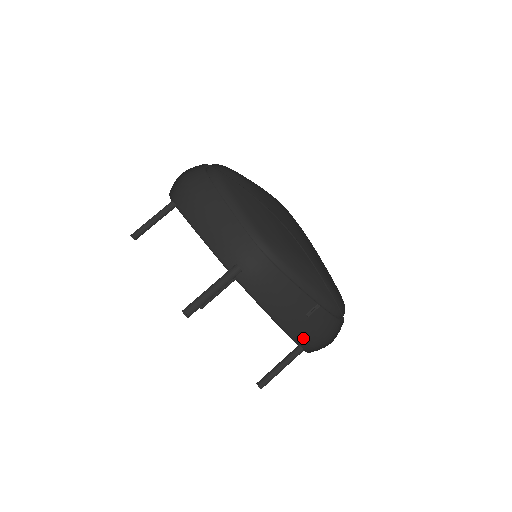
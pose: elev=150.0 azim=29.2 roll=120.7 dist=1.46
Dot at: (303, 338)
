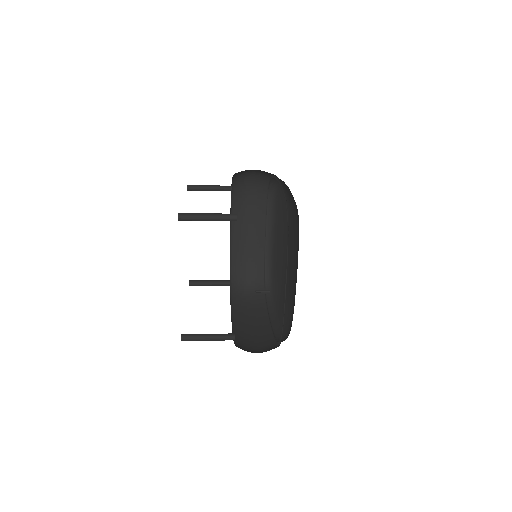
Dot at: (242, 344)
